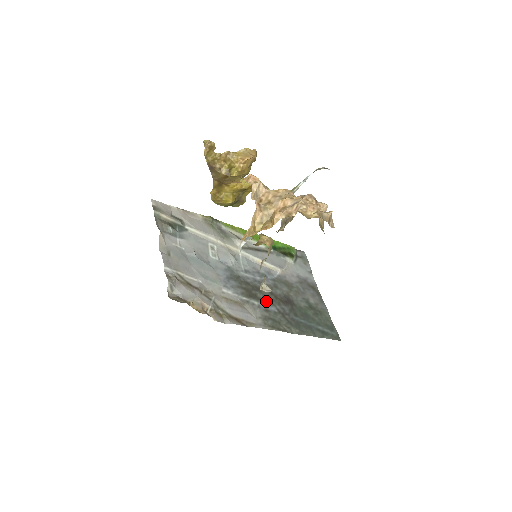
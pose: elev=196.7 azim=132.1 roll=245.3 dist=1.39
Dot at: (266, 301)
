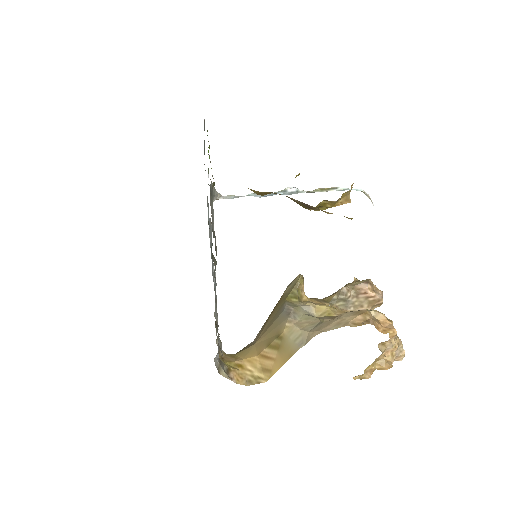
Dot at: occluded
